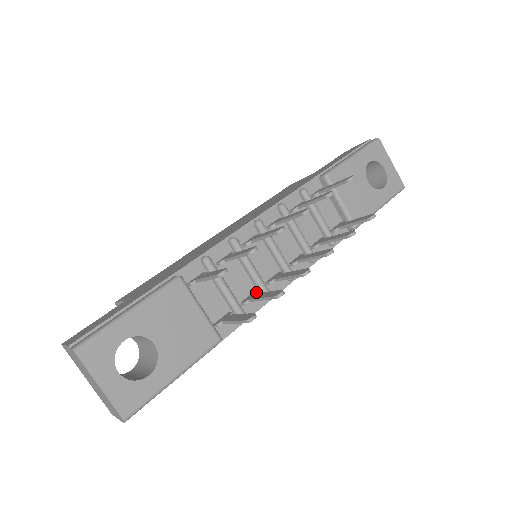
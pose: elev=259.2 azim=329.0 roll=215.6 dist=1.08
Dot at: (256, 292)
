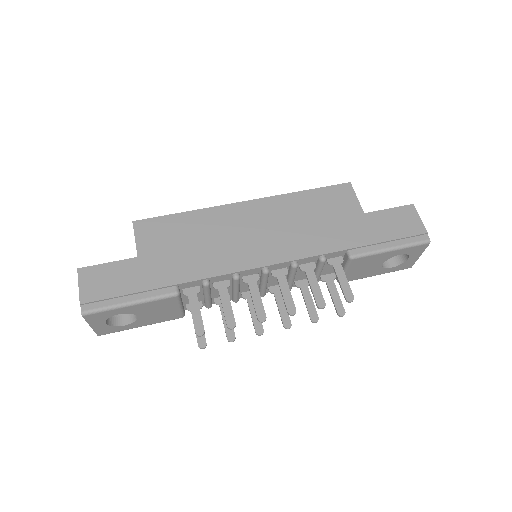
Dot at: occluded
